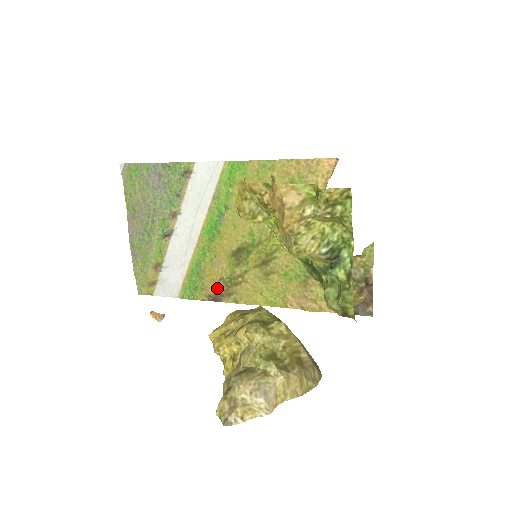
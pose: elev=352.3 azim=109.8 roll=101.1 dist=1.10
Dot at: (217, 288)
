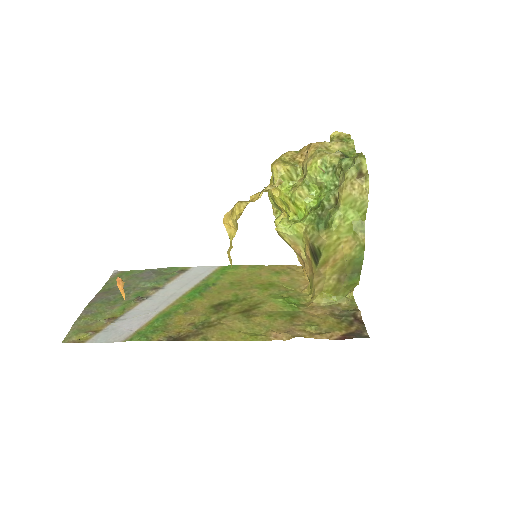
Dot at: (183, 331)
